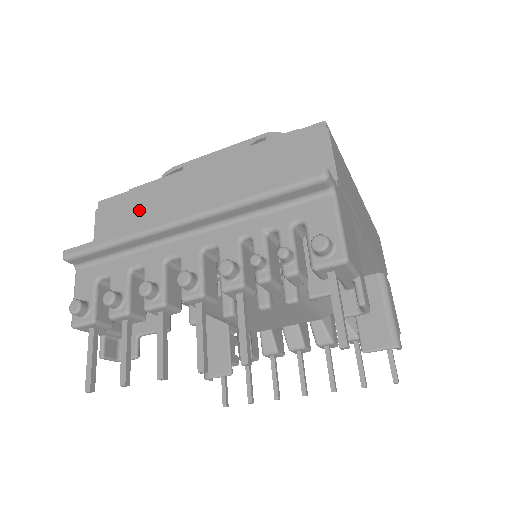
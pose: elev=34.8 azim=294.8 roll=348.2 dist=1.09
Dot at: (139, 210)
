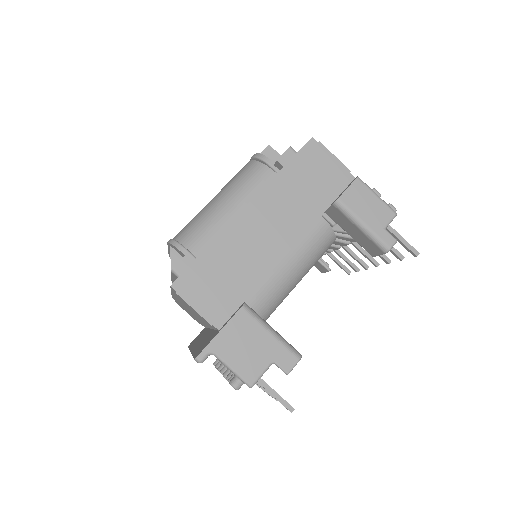
Dot at: occluded
